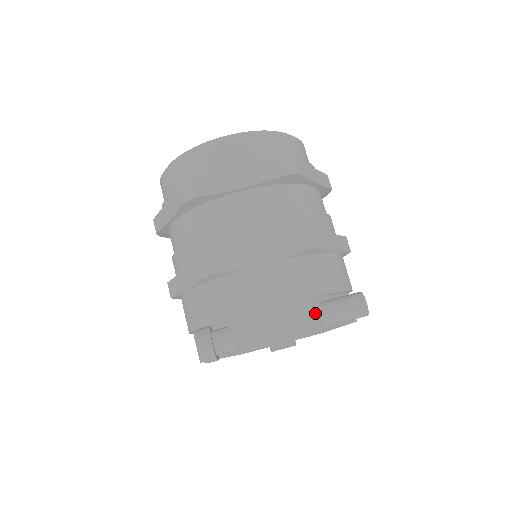
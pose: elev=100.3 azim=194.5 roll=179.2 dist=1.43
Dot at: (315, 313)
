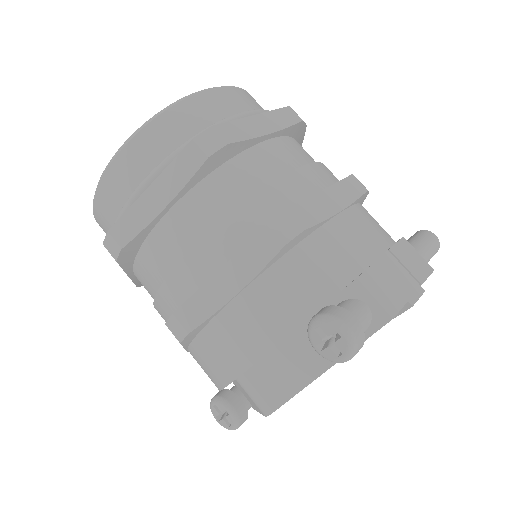
Dot at: (416, 251)
